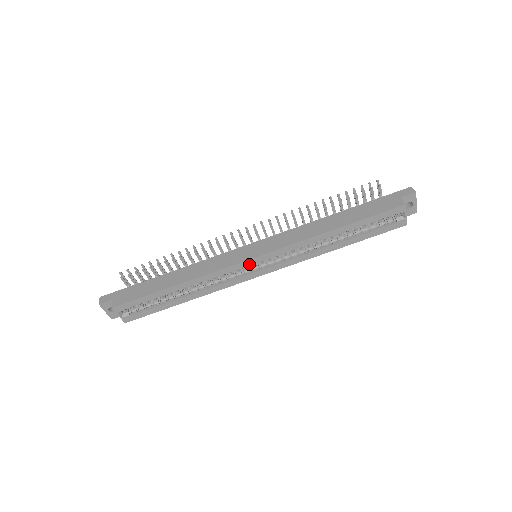
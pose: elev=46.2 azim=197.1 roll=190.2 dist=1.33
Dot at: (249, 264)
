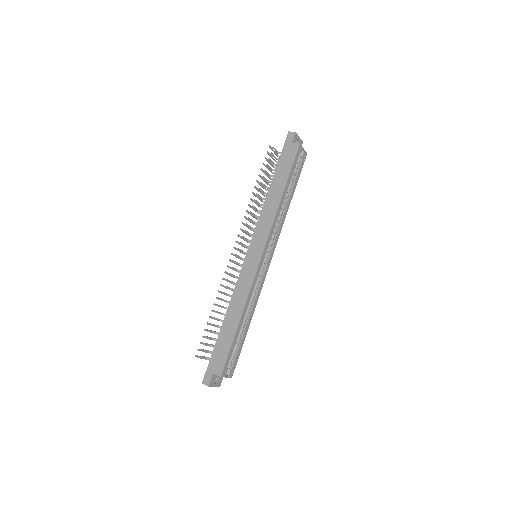
Dot at: (262, 263)
